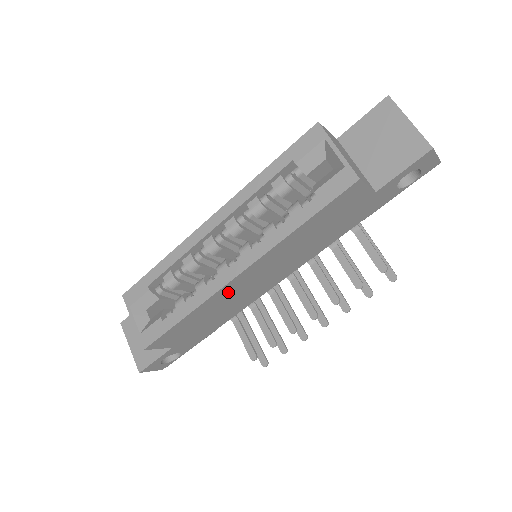
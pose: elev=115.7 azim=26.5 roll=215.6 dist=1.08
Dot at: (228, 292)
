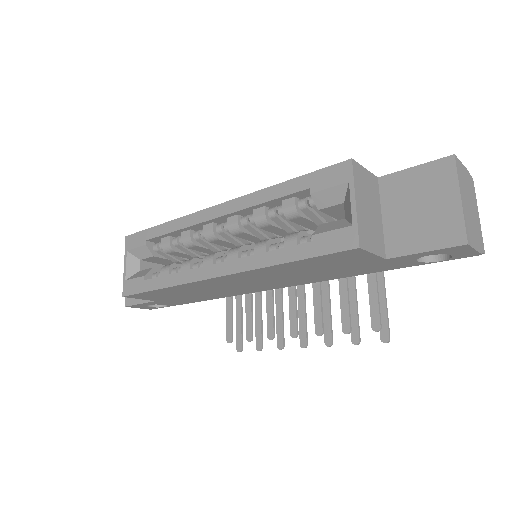
Dot at: (207, 284)
